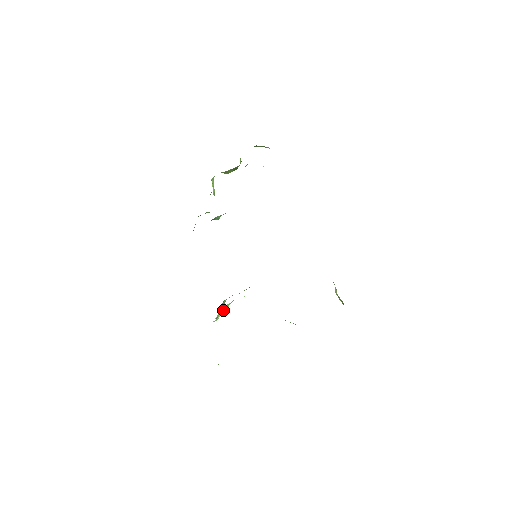
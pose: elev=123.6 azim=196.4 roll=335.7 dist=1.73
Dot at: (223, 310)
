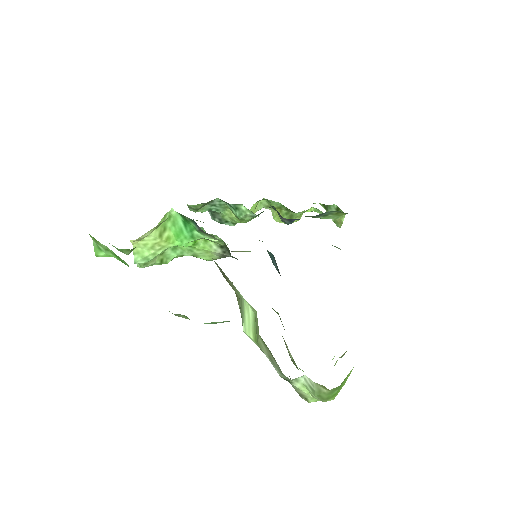
Dot at: (167, 236)
